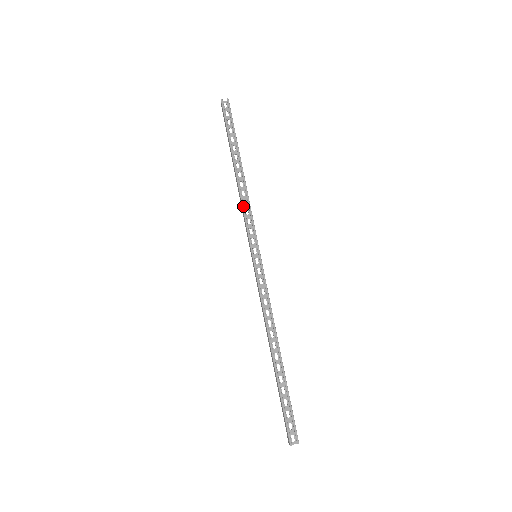
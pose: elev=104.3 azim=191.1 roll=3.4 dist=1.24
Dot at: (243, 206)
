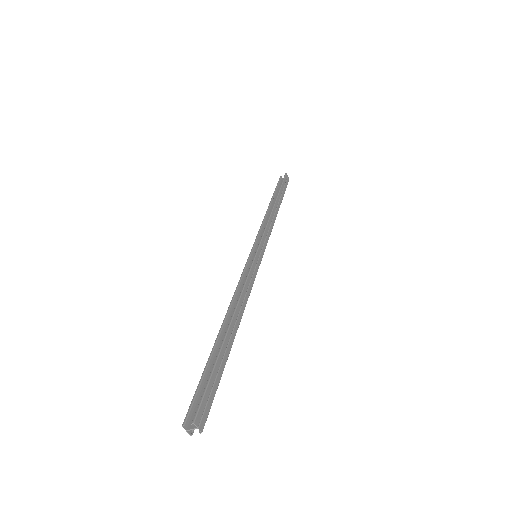
Dot at: (261, 225)
